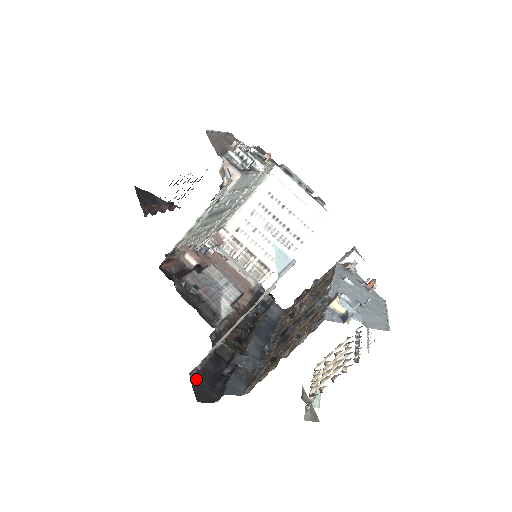
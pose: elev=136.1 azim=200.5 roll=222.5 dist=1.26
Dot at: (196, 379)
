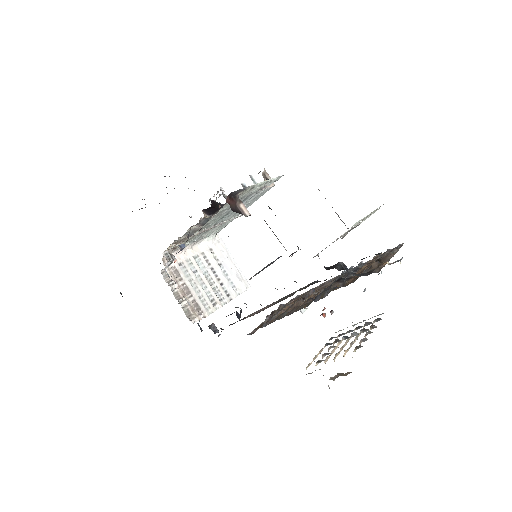
Dot at: occluded
